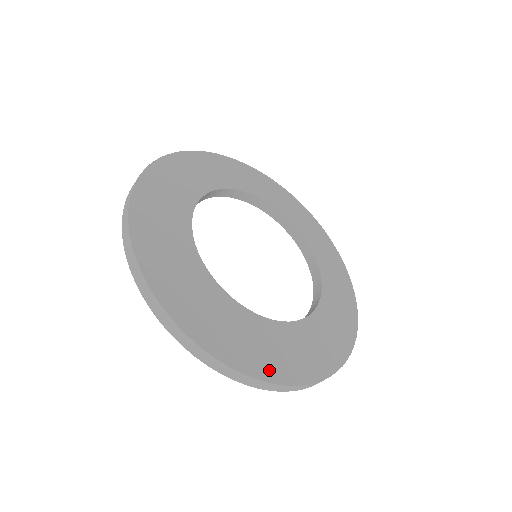
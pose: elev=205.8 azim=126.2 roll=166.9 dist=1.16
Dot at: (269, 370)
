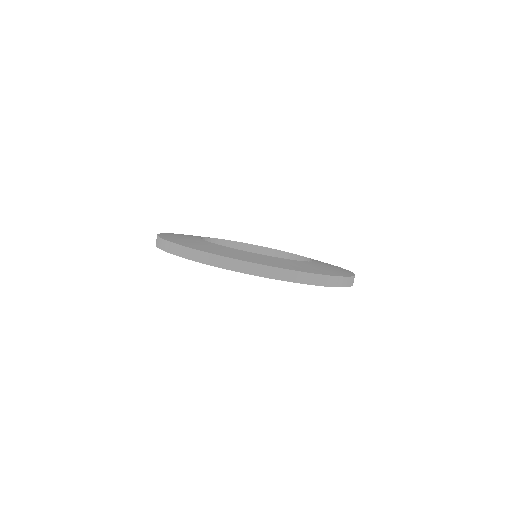
Dot at: (285, 267)
